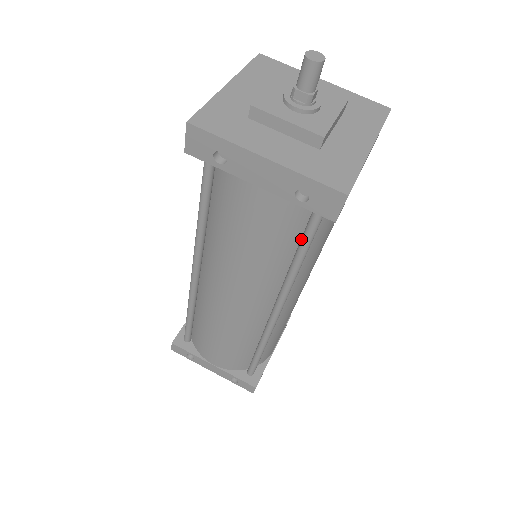
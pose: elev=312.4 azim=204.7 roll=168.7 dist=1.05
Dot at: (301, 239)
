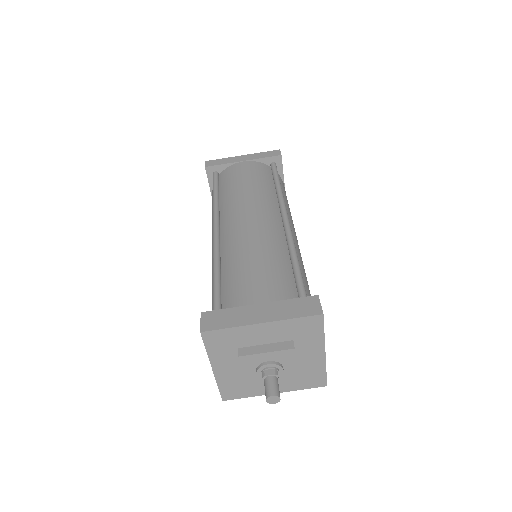
Dot at: occluded
